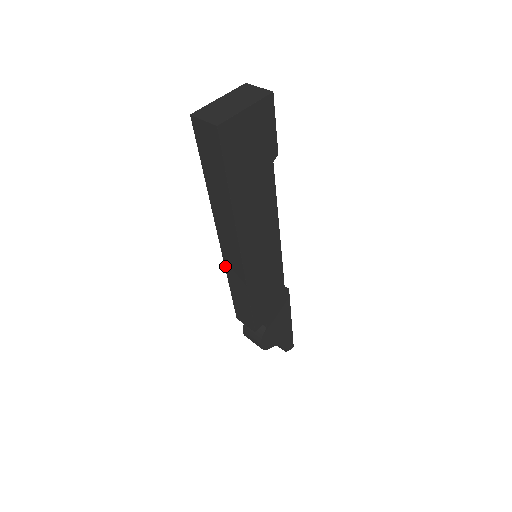
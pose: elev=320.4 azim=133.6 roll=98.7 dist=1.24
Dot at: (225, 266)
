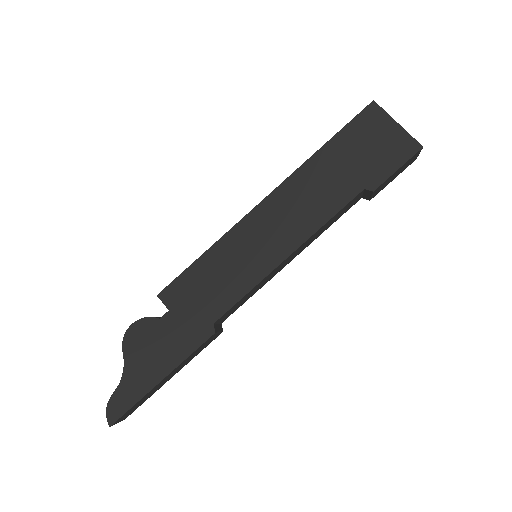
Dot at: occluded
